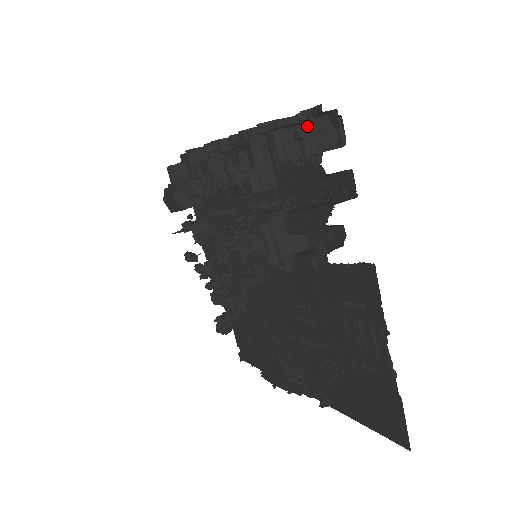
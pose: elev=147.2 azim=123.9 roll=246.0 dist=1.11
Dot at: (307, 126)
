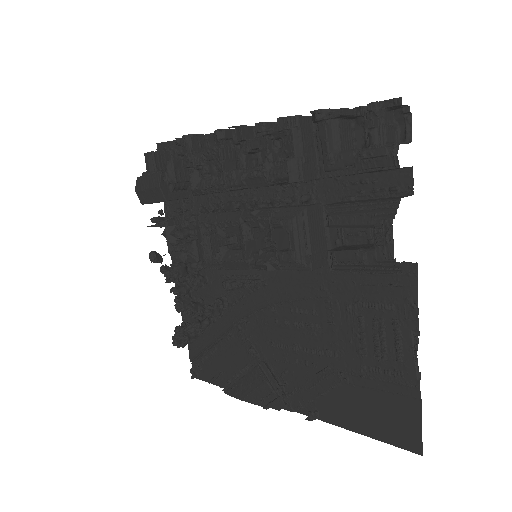
Dot at: (379, 117)
